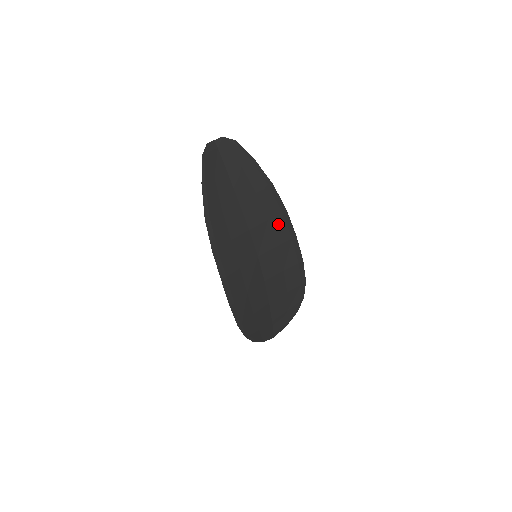
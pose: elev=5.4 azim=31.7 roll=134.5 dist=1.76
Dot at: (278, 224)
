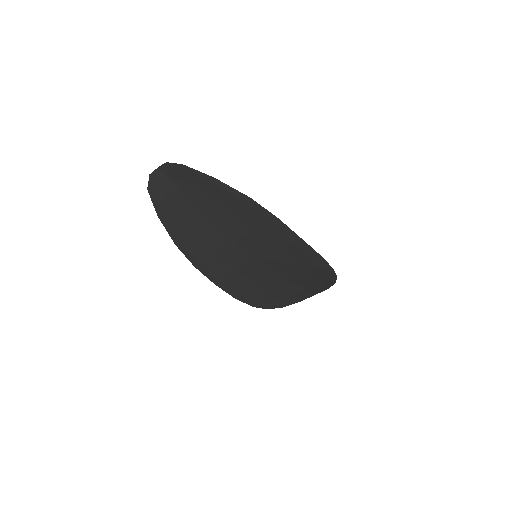
Dot at: (271, 232)
